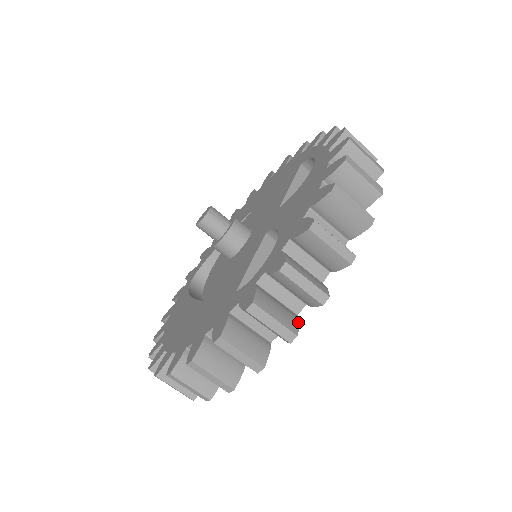
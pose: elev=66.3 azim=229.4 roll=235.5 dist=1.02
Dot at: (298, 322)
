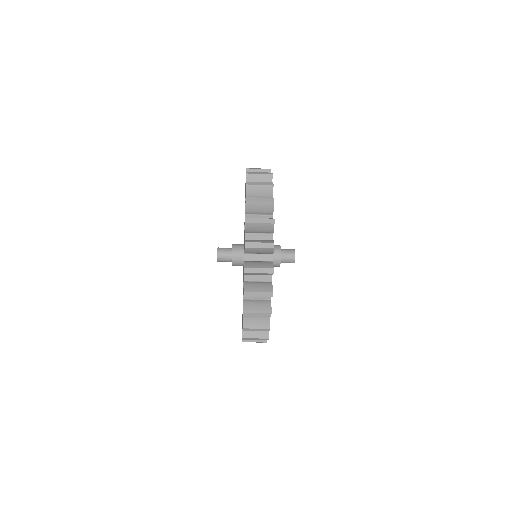
Dot at: occluded
